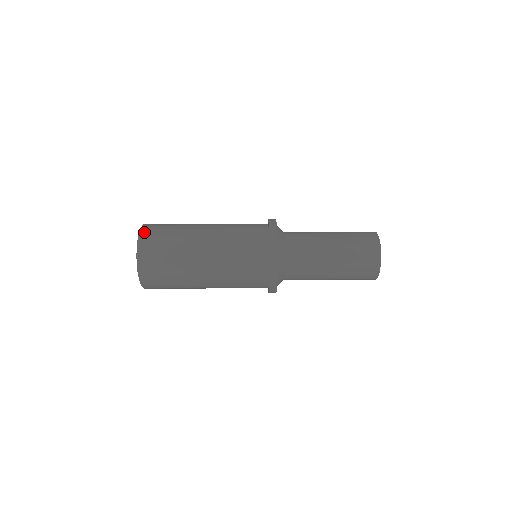
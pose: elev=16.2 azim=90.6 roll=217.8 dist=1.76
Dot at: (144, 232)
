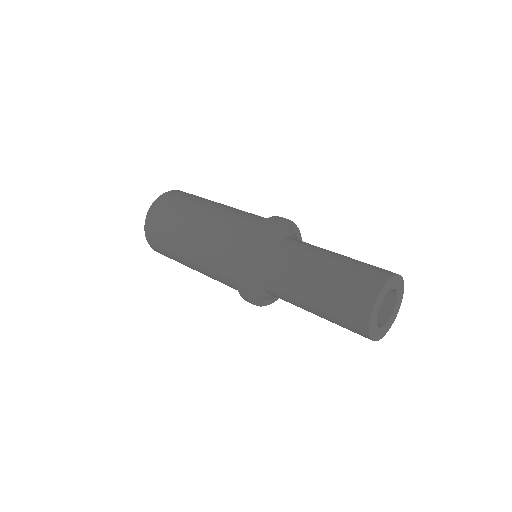
Dot at: (148, 236)
